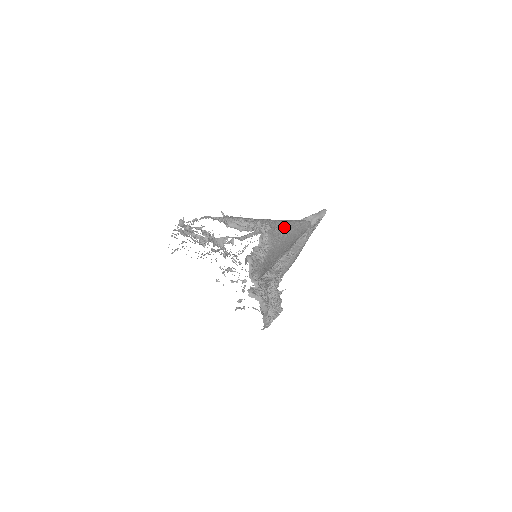
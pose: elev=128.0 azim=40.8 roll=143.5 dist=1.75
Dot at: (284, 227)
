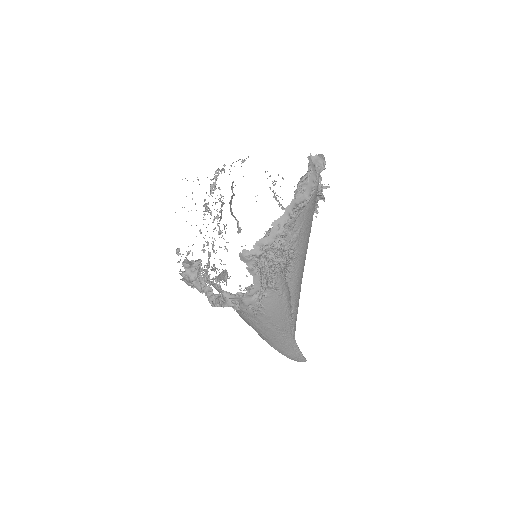
Dot at: occluded
